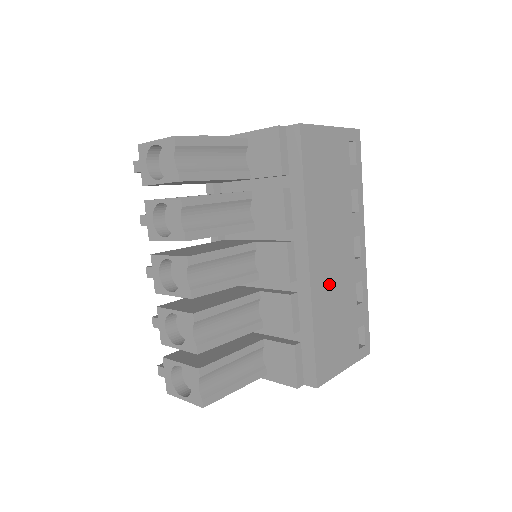
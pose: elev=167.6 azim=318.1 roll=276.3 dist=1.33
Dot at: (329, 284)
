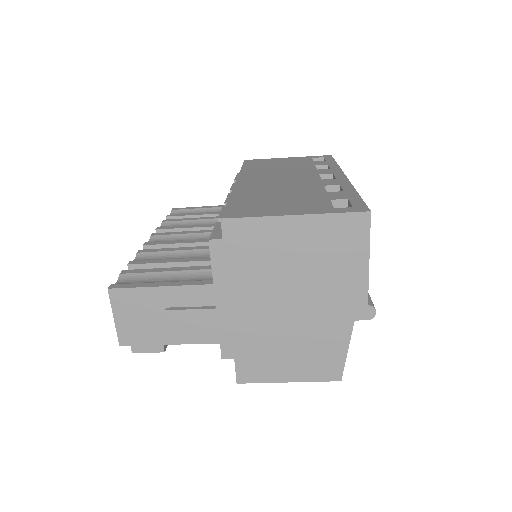
Dot at: (267, 187)
